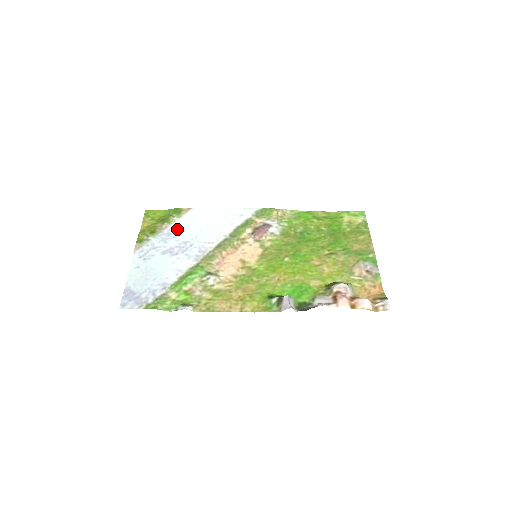
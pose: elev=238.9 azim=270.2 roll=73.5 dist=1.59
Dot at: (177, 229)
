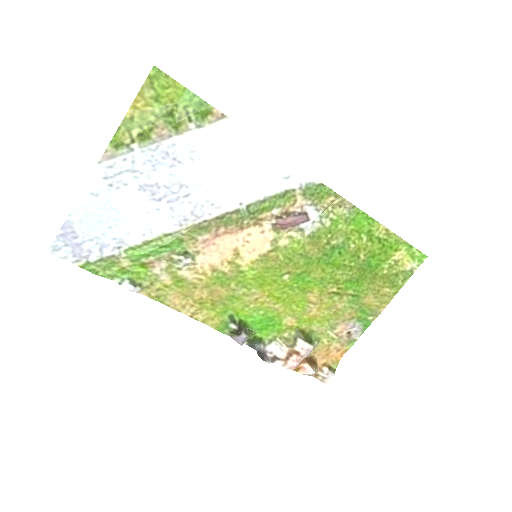
Dot at: (183, 151)
